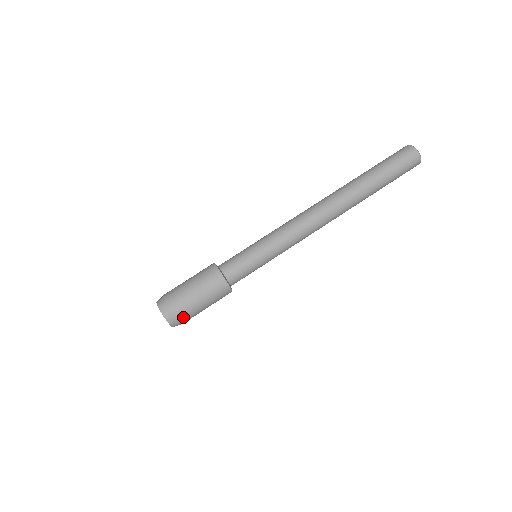
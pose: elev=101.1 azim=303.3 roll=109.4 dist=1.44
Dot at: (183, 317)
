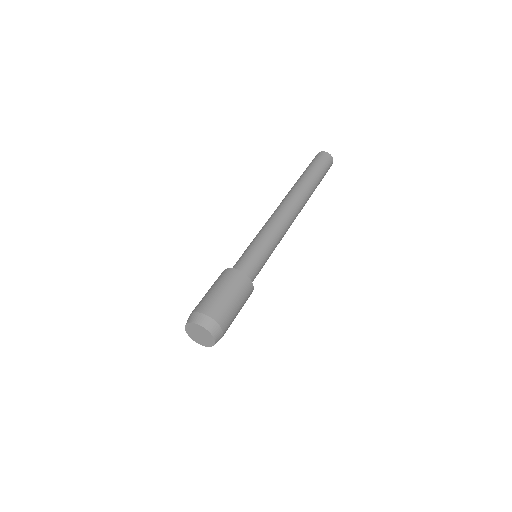
Dot at: (206, 310)
